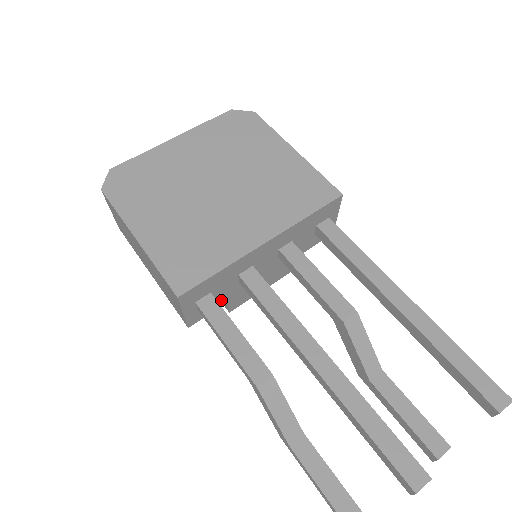
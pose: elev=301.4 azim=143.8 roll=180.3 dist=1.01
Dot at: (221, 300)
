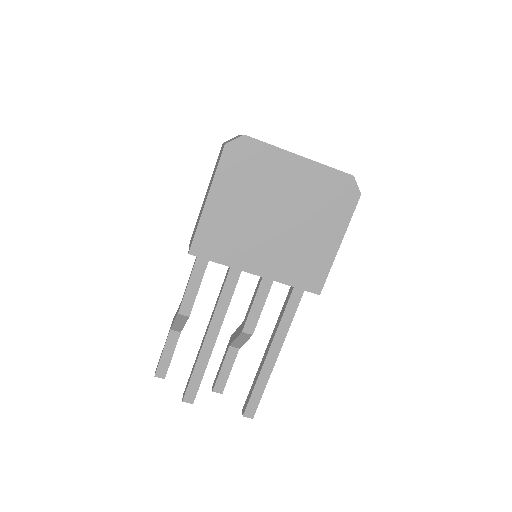
Dot at: occluded
